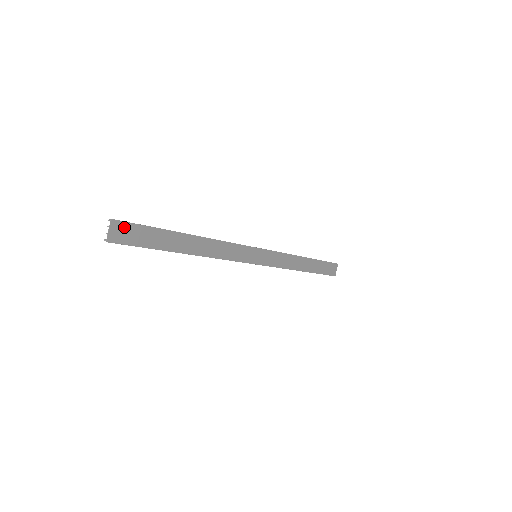
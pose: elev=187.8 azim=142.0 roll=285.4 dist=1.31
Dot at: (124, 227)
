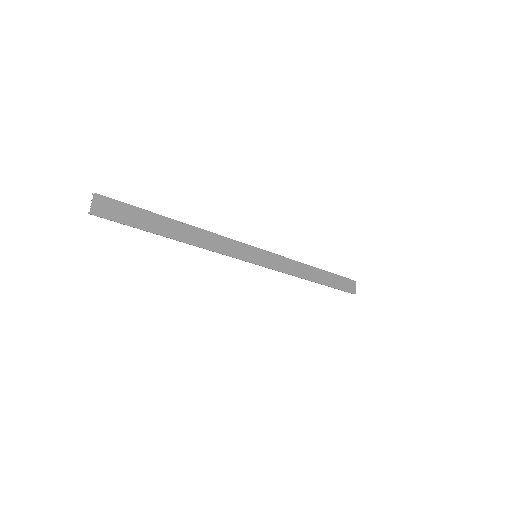
Dot at: (108, 203)
